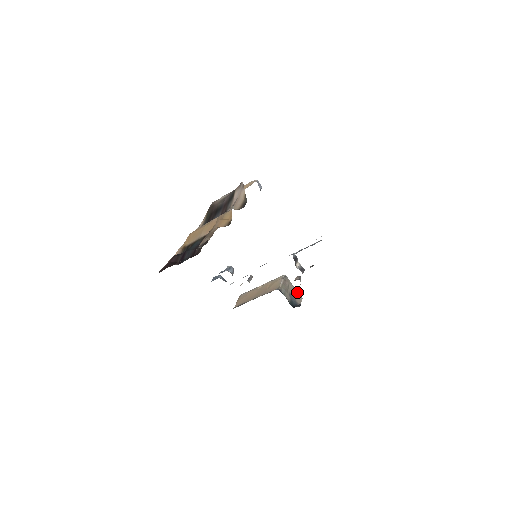
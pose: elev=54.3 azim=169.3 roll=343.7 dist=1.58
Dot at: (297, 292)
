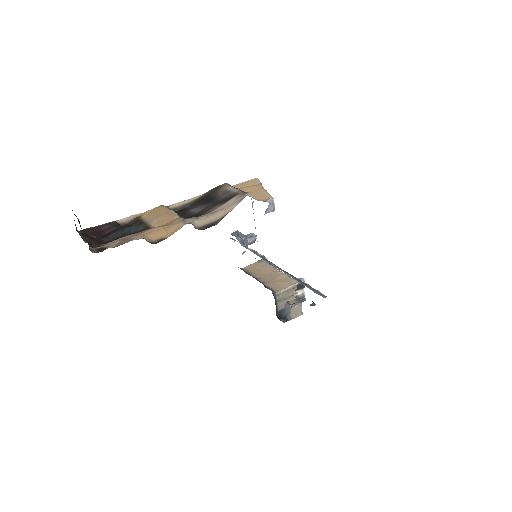
Dot at: (301, 305)
